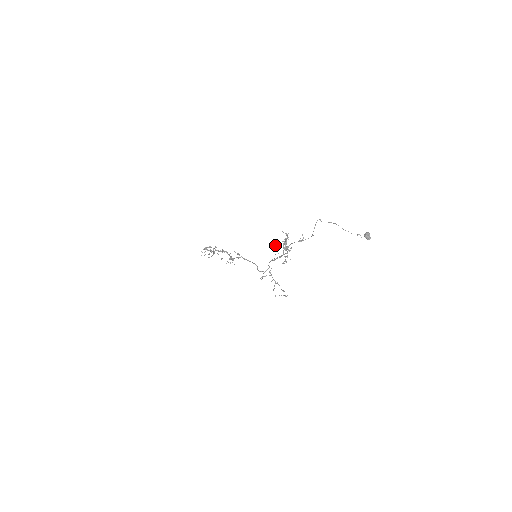
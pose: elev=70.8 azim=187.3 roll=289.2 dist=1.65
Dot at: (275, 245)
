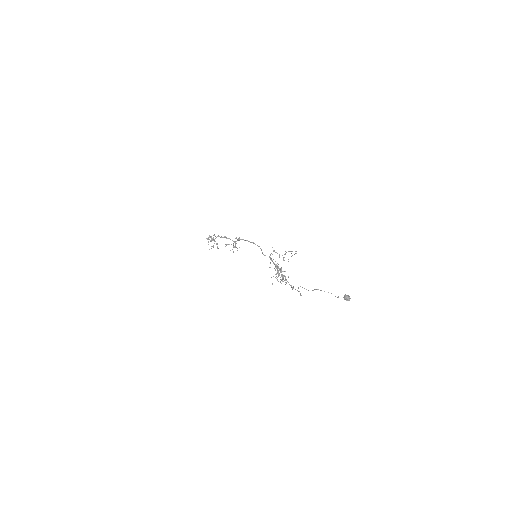
Dot at: (272, 283)
